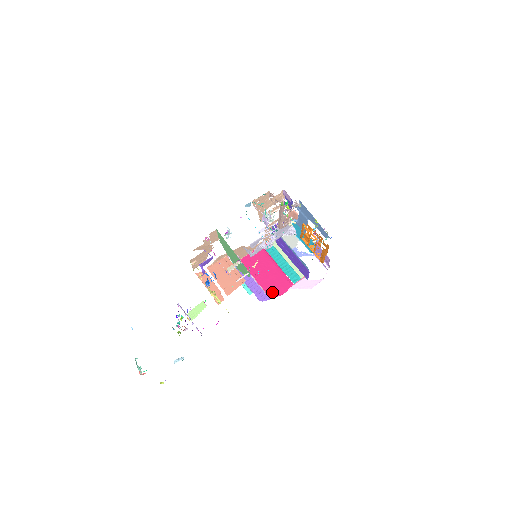
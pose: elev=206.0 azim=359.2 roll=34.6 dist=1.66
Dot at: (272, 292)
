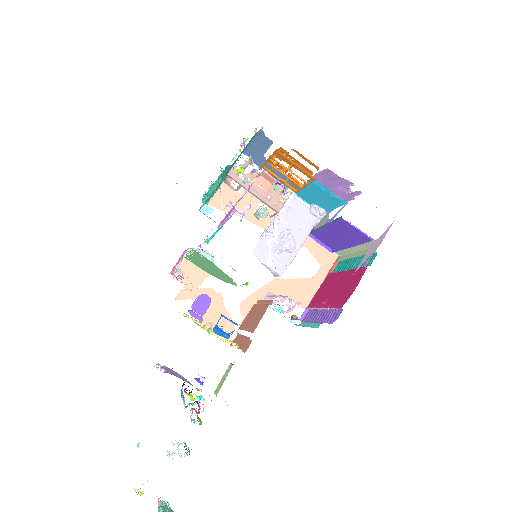
Dot at: (343, 299)
